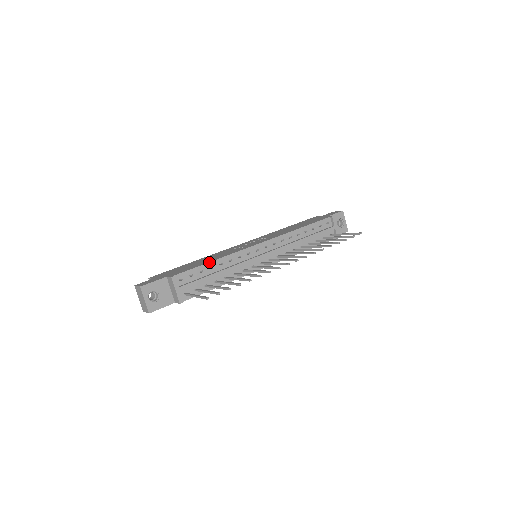
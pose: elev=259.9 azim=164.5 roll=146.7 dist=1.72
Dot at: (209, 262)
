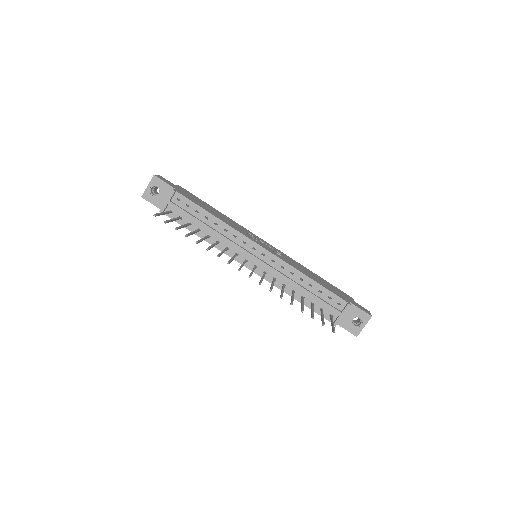
Dot at: (210, 212)
